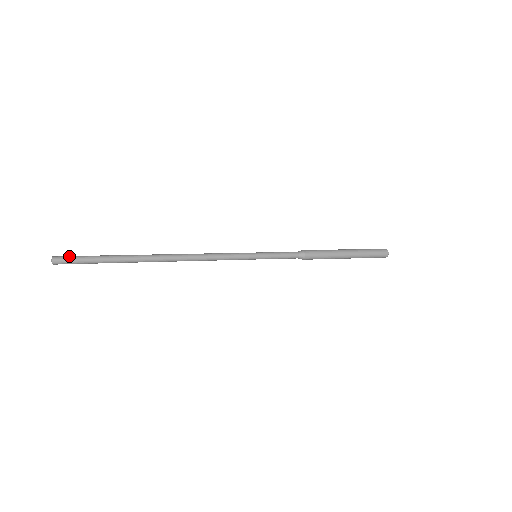
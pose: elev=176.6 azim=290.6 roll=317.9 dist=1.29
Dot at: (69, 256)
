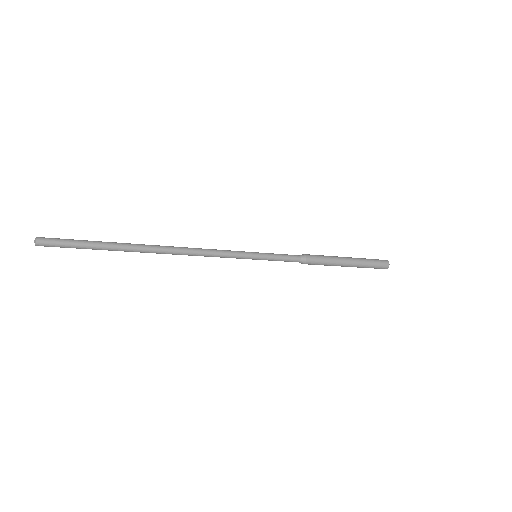
Dot at: (55, 238)
